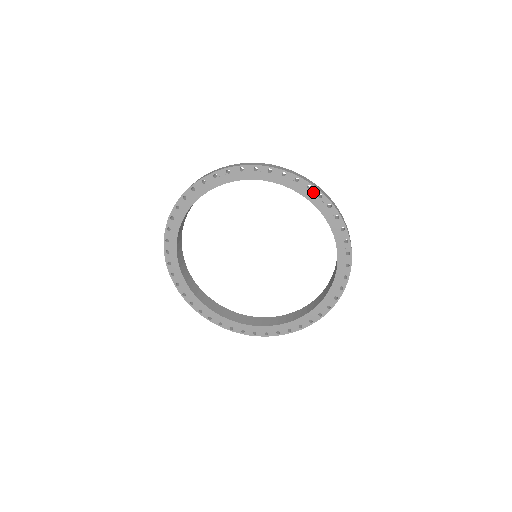
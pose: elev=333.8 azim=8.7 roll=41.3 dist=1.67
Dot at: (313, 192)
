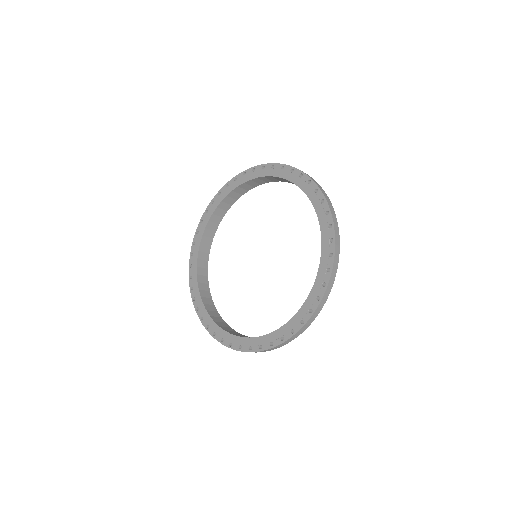
Dot at: (258, 170)
